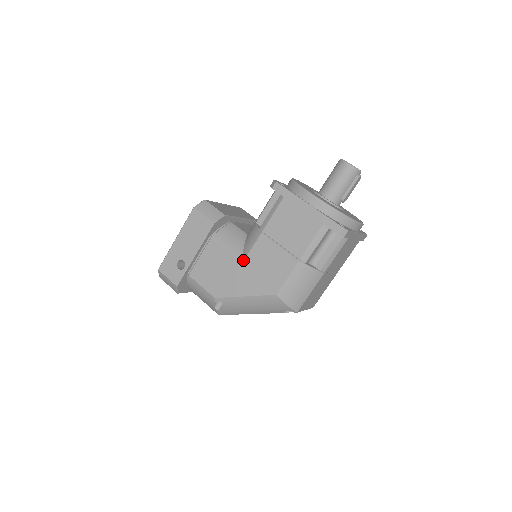
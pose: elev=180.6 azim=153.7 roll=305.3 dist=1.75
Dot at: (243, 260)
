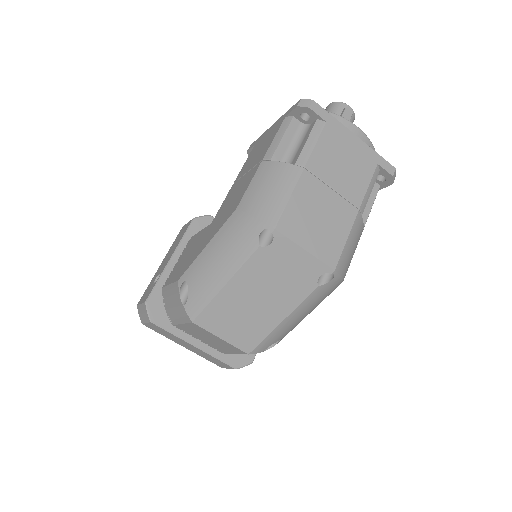
Dot at: (213, 220)
